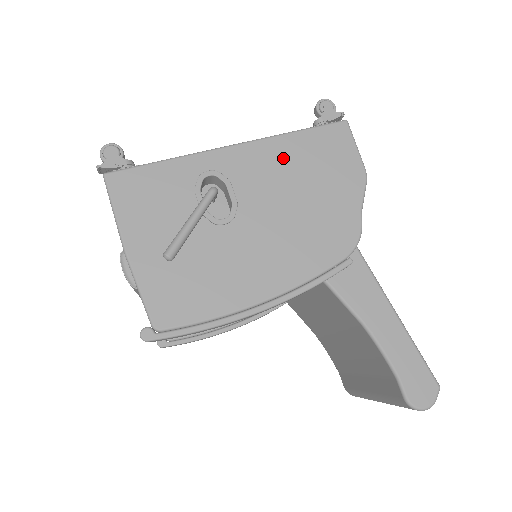
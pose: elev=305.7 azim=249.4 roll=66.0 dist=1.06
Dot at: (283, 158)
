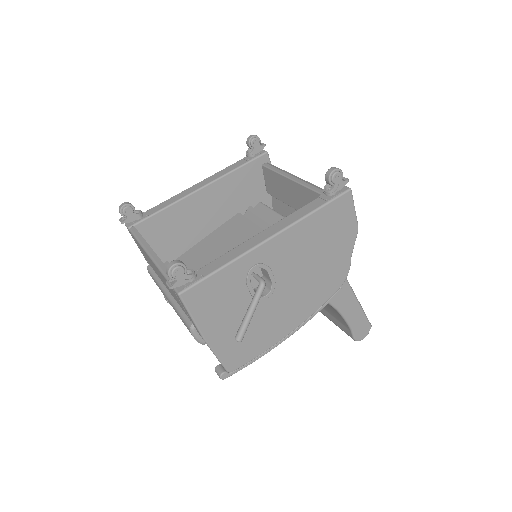
Dot at: (306, 236)
